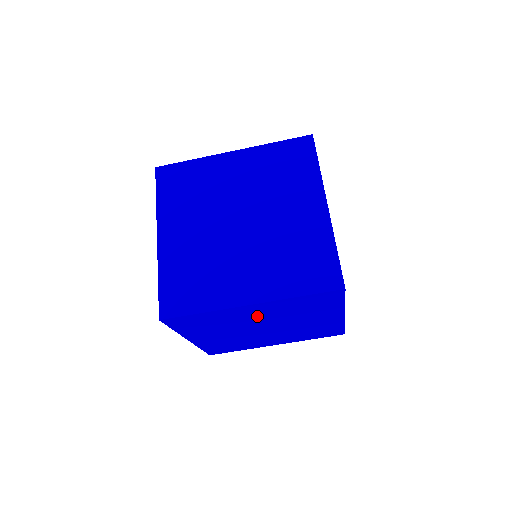
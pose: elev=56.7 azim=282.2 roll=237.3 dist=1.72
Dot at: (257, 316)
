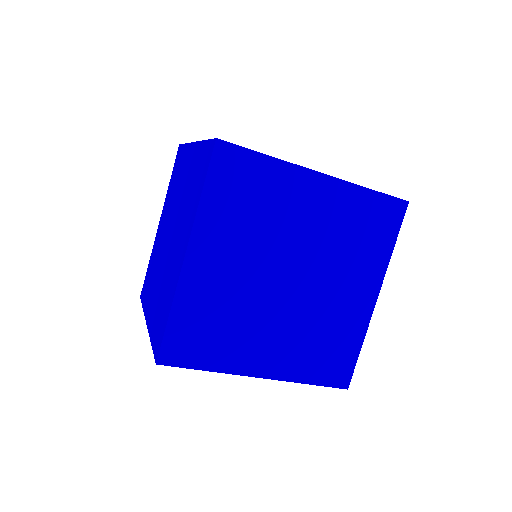
Dot at: occluded
